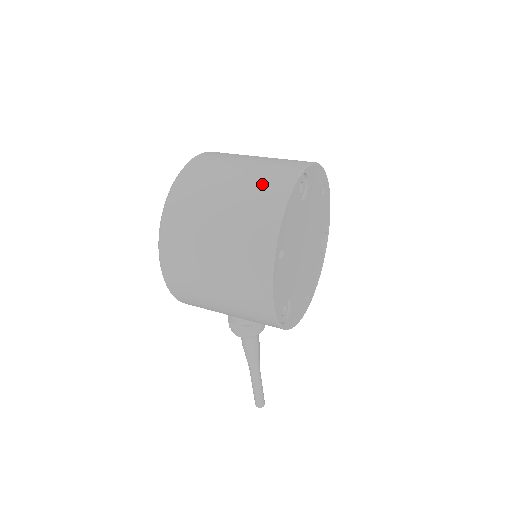
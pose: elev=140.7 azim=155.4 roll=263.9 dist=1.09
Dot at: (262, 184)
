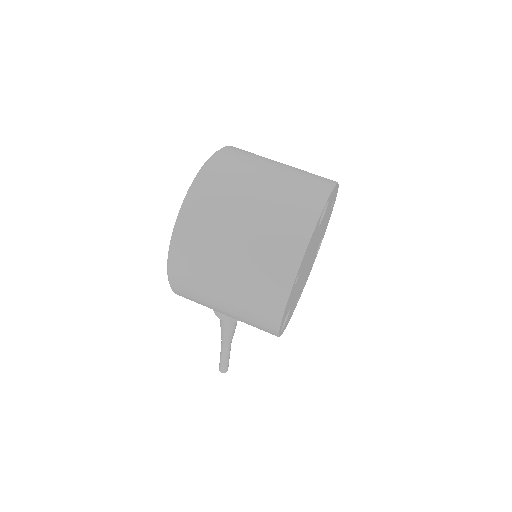
Dot at: (287, 207)
